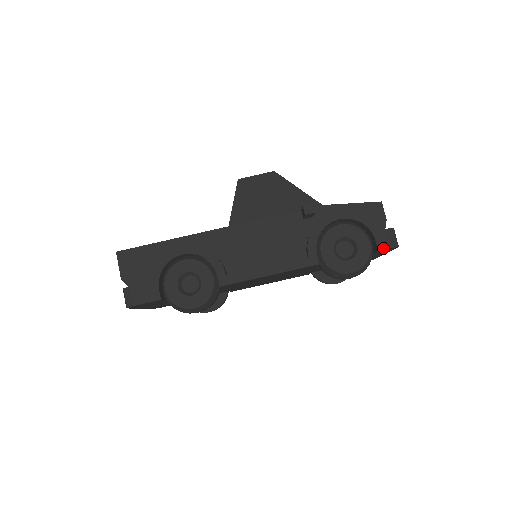
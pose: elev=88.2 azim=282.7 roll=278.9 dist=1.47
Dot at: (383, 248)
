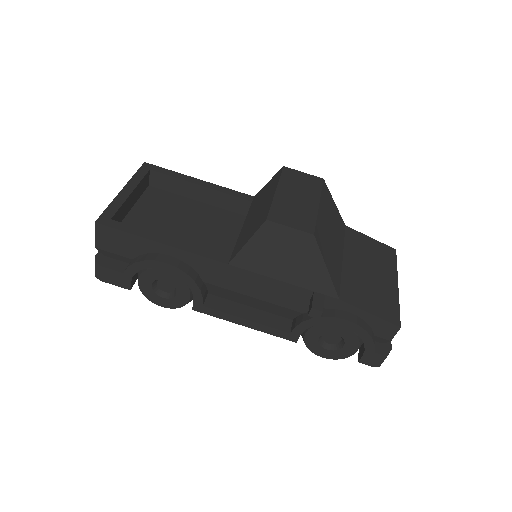
Dot at: (364, 363)
